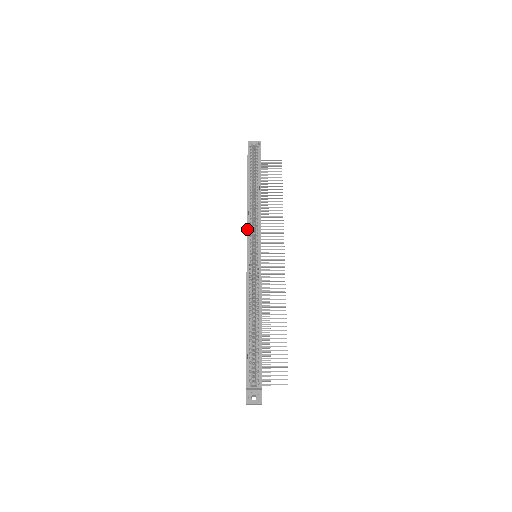
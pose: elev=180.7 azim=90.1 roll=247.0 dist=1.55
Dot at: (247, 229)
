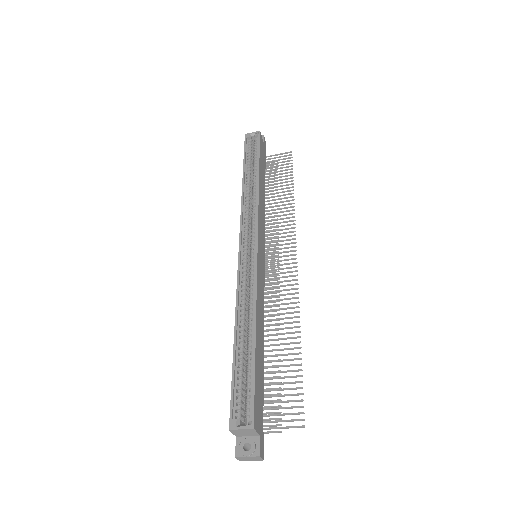
Dot at: (240, 222)
